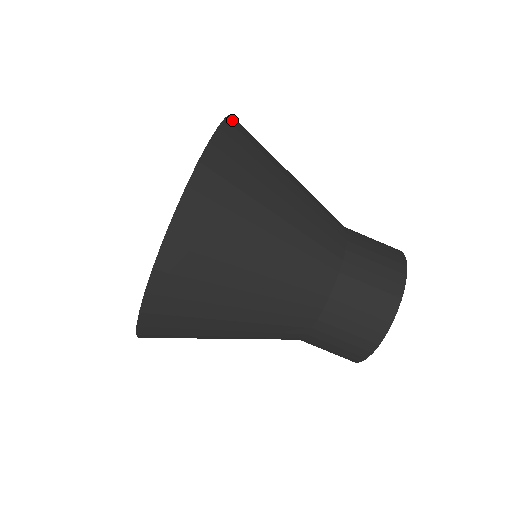
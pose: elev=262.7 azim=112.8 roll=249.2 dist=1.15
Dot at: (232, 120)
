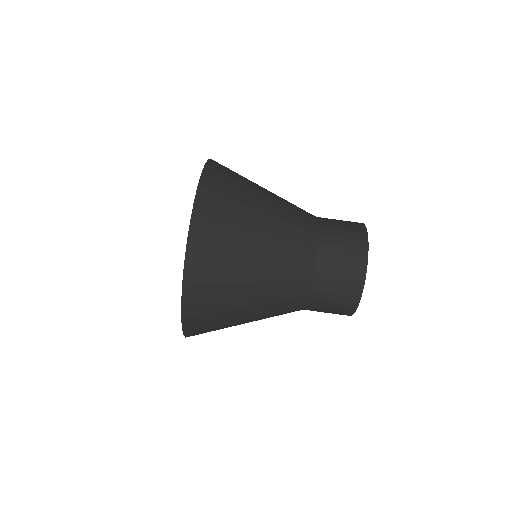
Dot at: occluded
